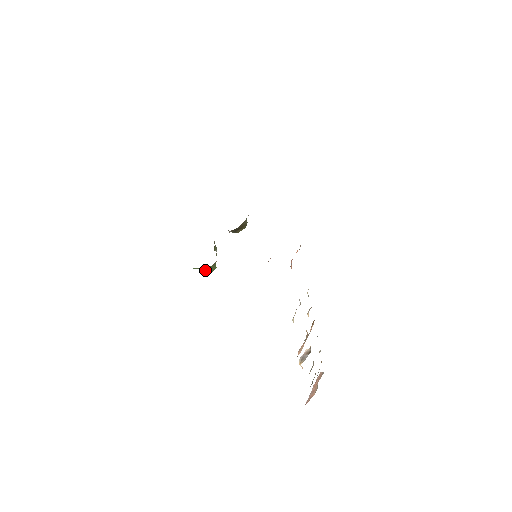
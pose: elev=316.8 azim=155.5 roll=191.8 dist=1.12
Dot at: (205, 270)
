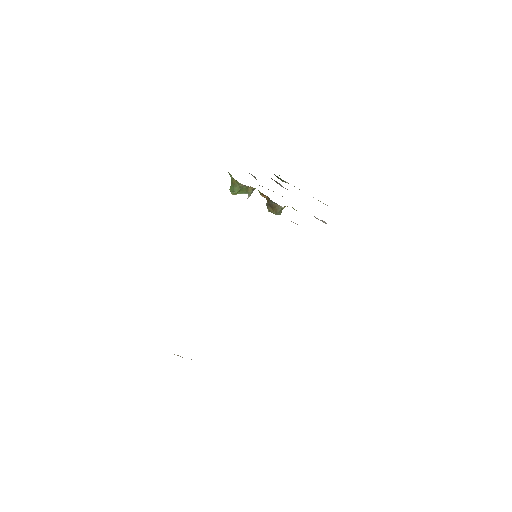
Dot at: (232, 184)
